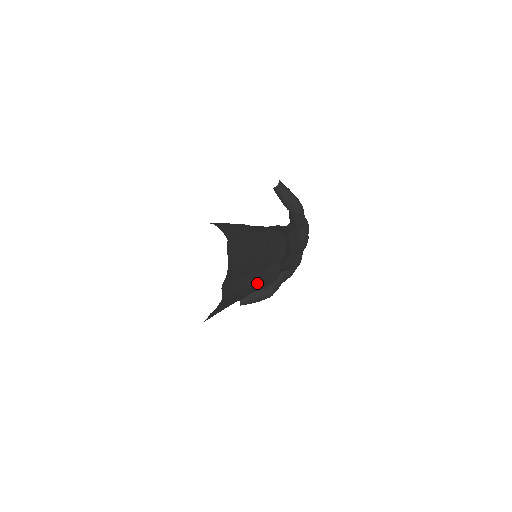
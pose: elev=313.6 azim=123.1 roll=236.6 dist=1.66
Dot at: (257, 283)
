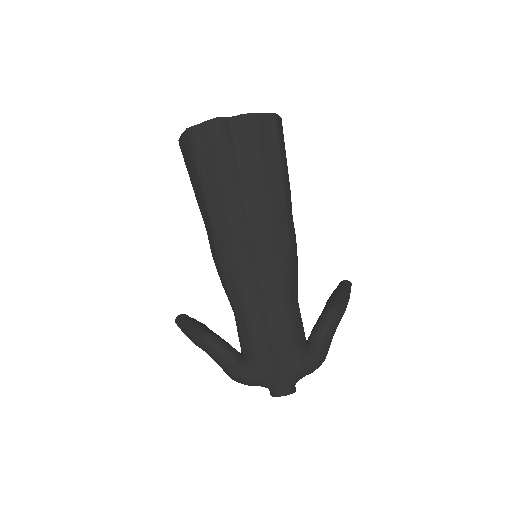
Dot at: (232, 207)
